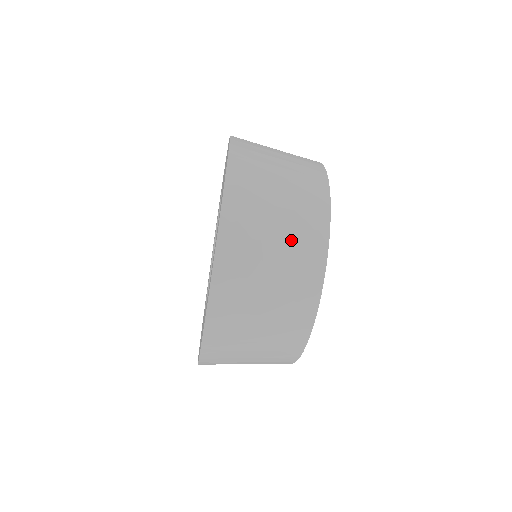
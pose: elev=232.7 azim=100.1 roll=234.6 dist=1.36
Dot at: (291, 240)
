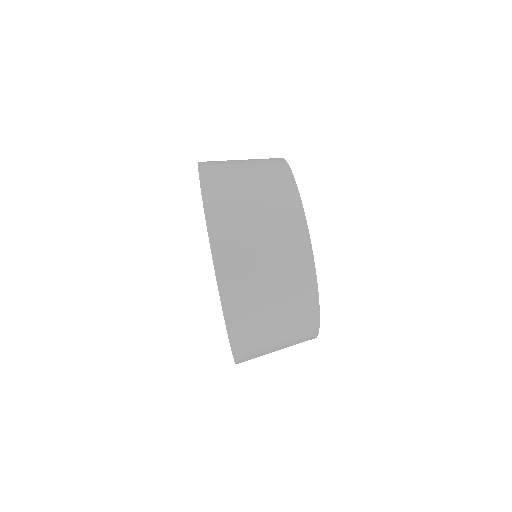
Dot at: occluded
